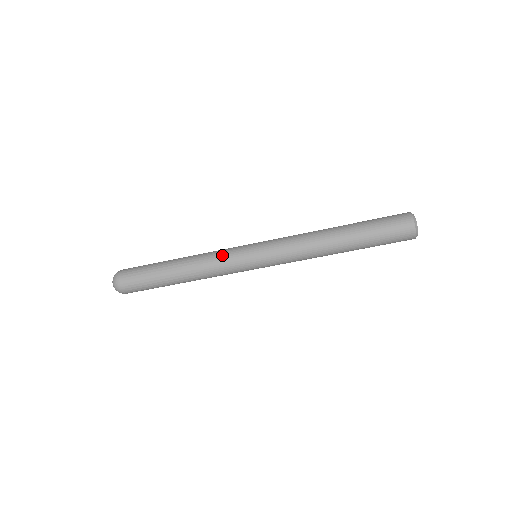
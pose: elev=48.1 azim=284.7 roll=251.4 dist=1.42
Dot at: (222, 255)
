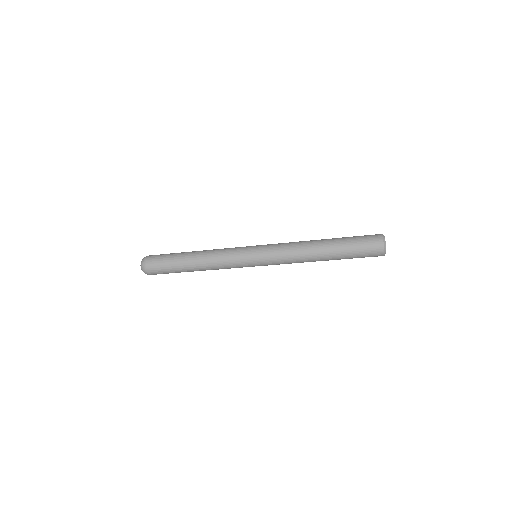
Dot at: (231, 267)
